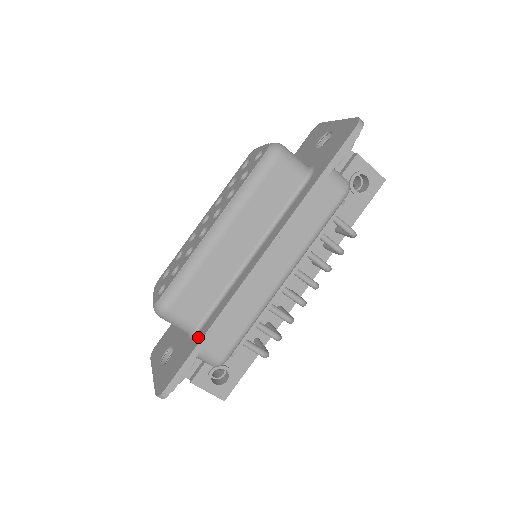
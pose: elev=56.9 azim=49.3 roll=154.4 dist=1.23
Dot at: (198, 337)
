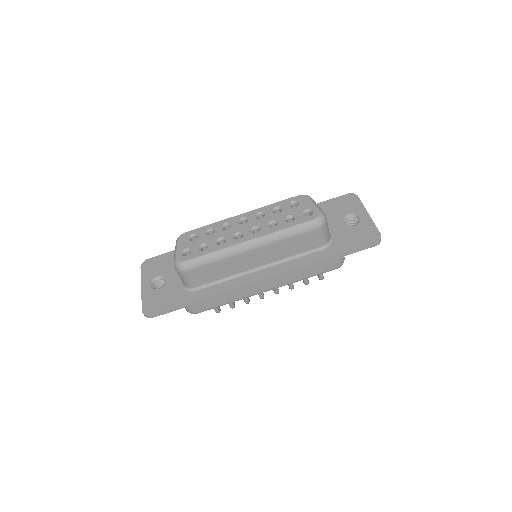
Dot at: (192, 296)
